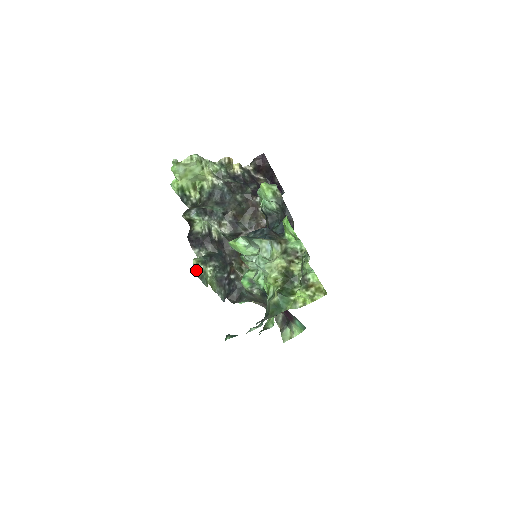
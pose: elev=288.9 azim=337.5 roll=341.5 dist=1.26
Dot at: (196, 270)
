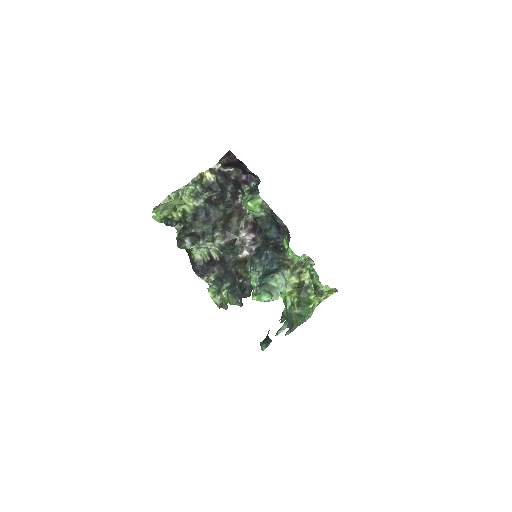
Dot at: (216, 303)
